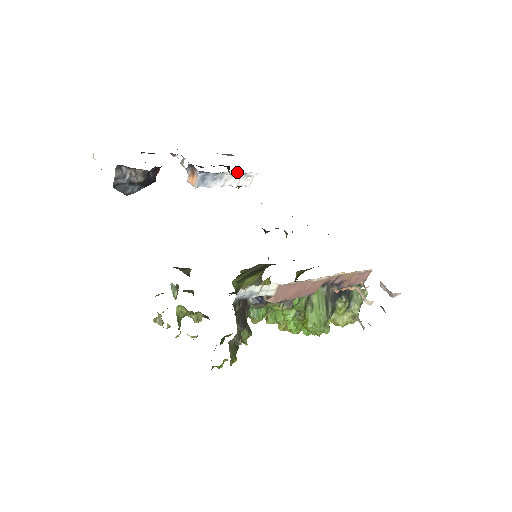
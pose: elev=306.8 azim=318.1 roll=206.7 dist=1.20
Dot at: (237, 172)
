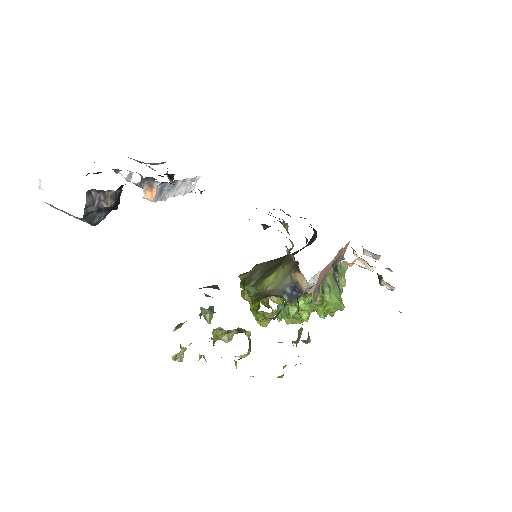
Dot at: (186, 178)
